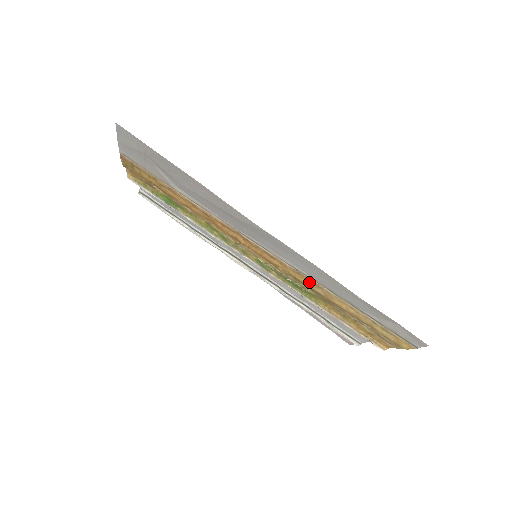
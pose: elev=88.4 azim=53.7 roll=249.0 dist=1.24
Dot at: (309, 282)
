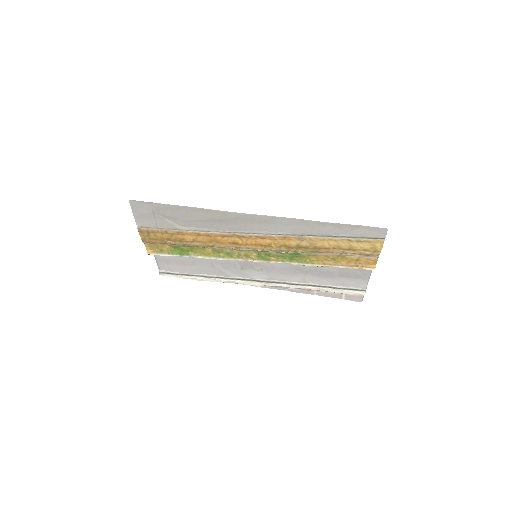
Dot at: (295, 241)
